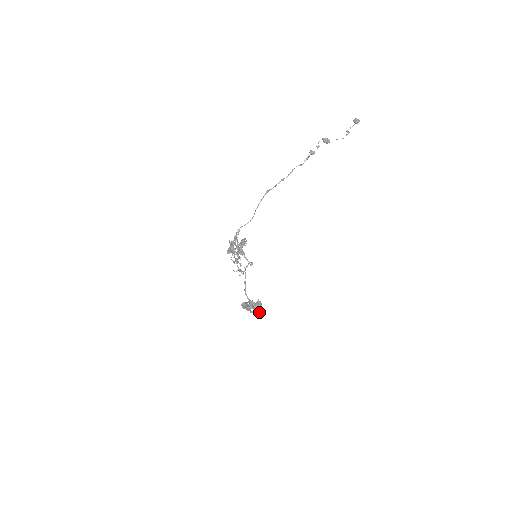
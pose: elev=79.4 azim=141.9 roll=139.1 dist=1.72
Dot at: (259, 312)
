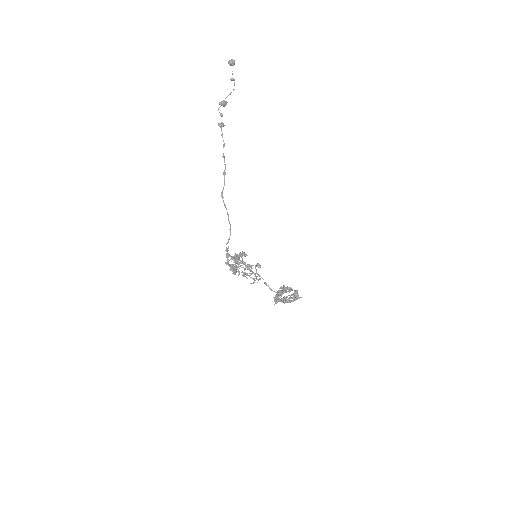
Dot at: (300, 297)
